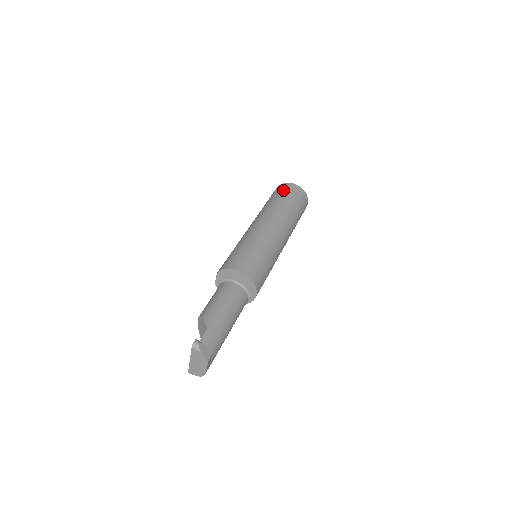
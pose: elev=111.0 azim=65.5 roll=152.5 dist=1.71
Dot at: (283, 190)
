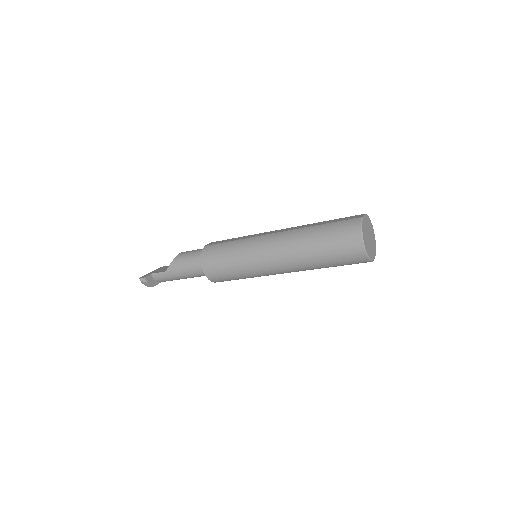
Dot at: (339, 237)
